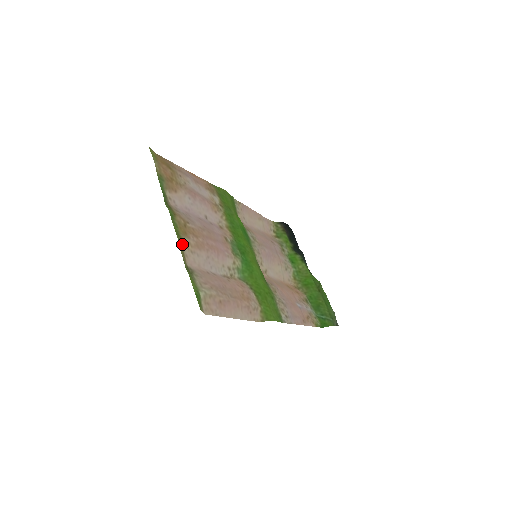
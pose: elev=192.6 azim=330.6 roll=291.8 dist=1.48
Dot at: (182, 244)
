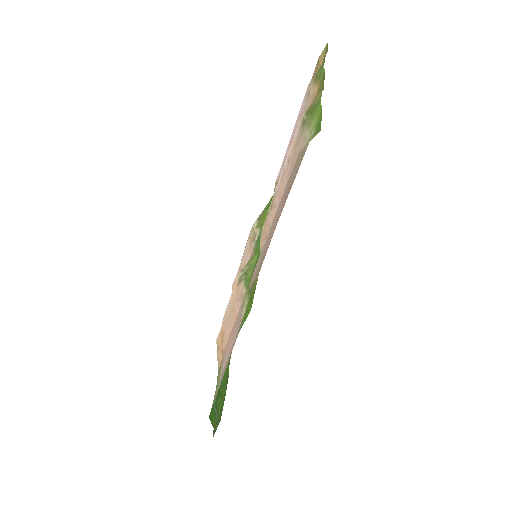
Dot at: occluded
